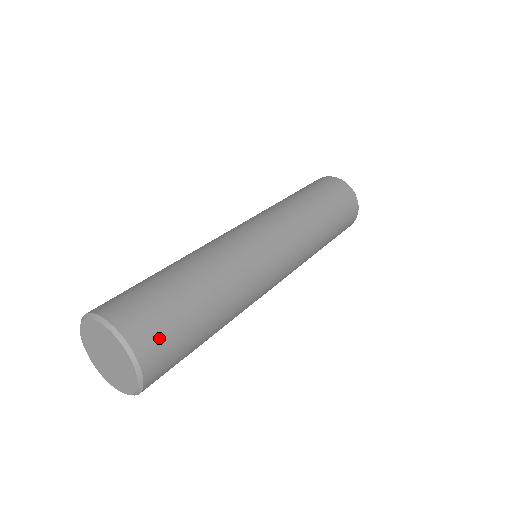
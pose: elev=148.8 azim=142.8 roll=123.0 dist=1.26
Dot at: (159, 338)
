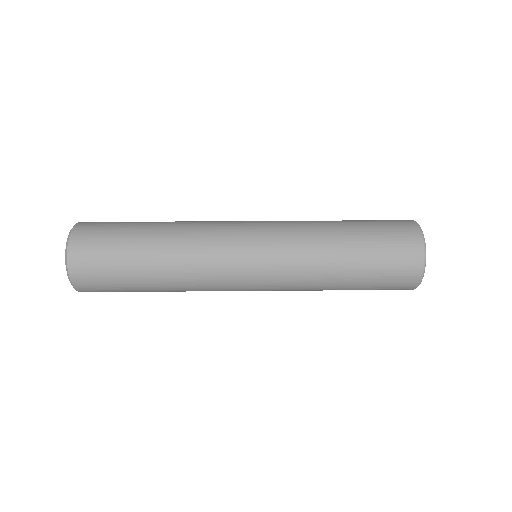
Dot at: (91, 270)
